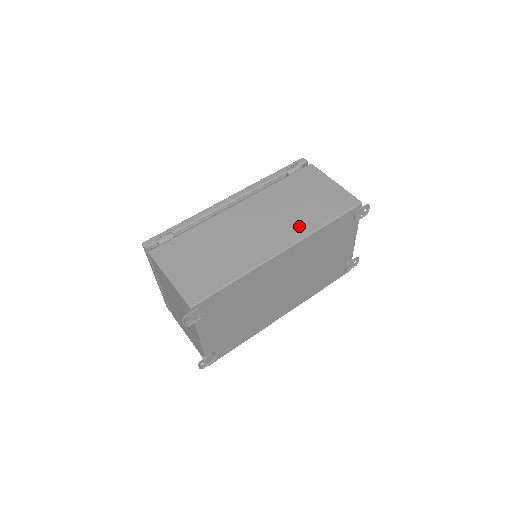
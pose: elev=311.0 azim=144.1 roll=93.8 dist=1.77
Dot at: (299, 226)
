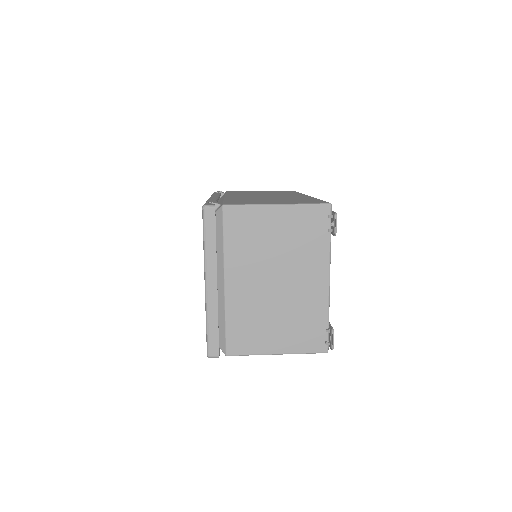
Dot at: (289, 193)
